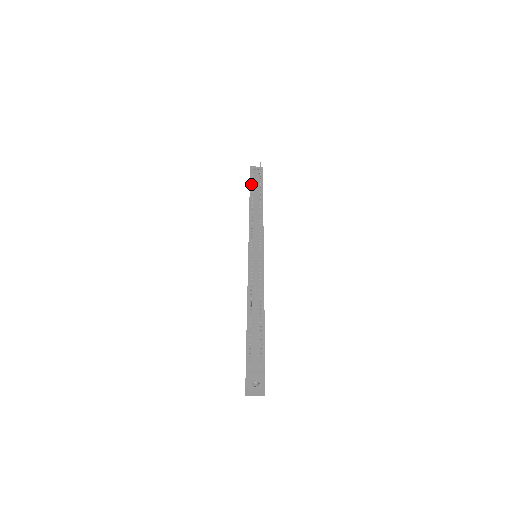
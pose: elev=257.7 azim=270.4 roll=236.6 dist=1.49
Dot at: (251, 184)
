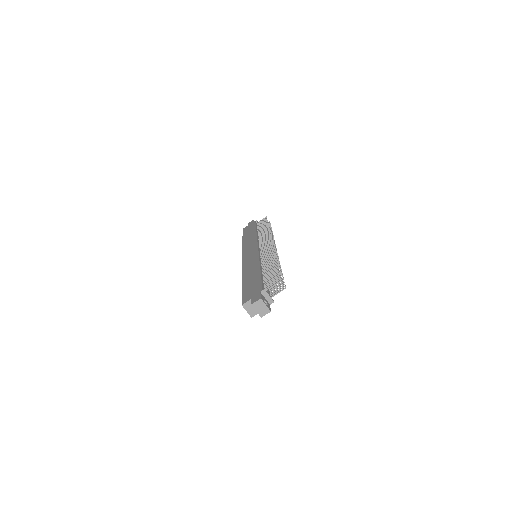
Dot at: (257, 225)
